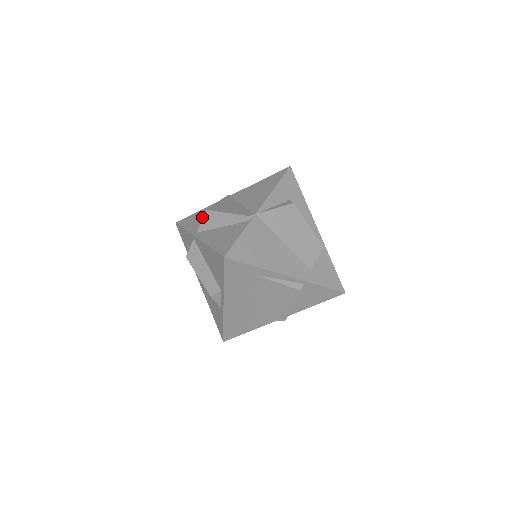
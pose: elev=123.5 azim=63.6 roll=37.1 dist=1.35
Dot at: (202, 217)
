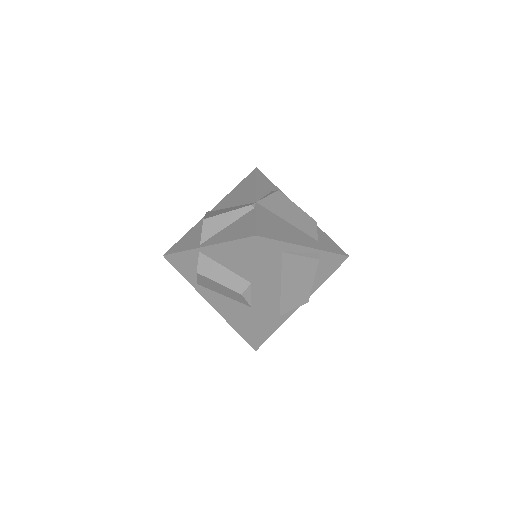
Dot at: (193, 235)
